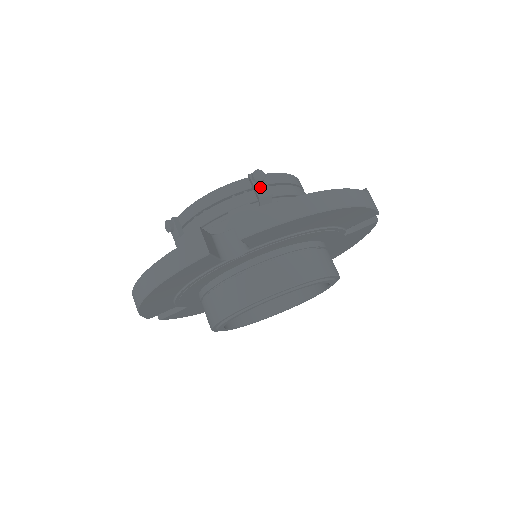
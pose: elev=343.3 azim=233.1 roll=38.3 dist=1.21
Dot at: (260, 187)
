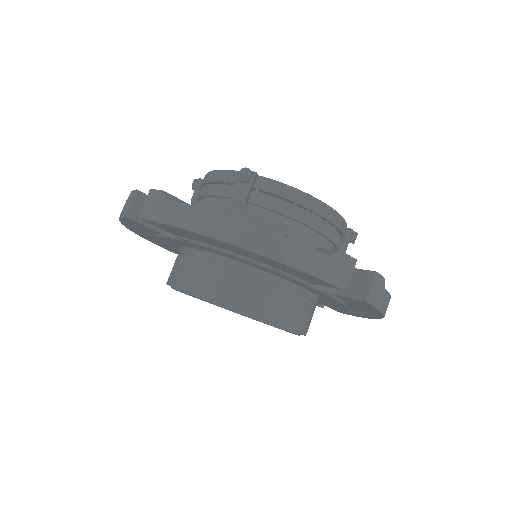
Dot at: (240, 186)
